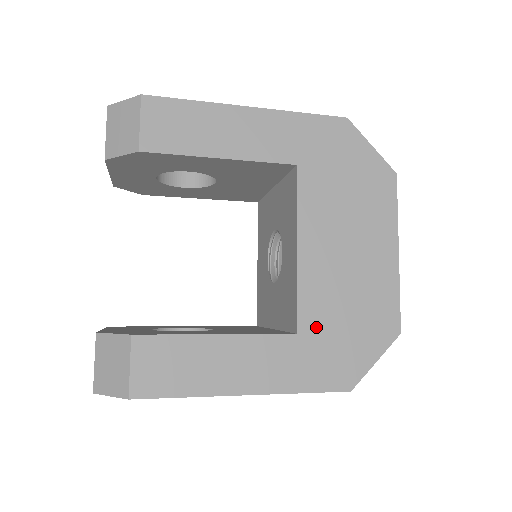
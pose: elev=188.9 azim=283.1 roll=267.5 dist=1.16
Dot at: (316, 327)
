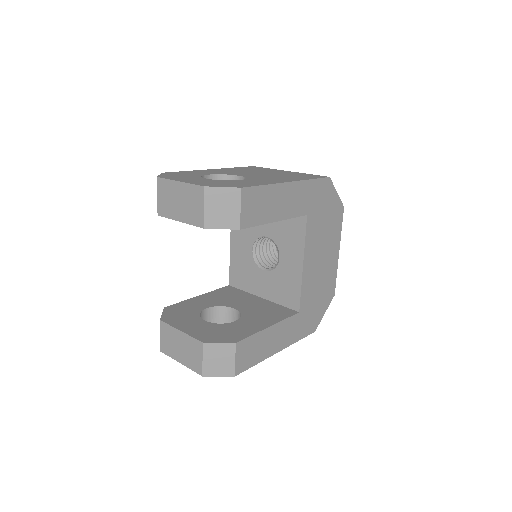
Dot at: (306, 306)
